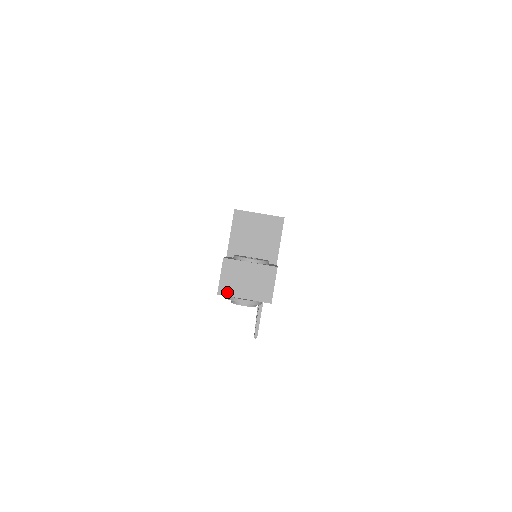
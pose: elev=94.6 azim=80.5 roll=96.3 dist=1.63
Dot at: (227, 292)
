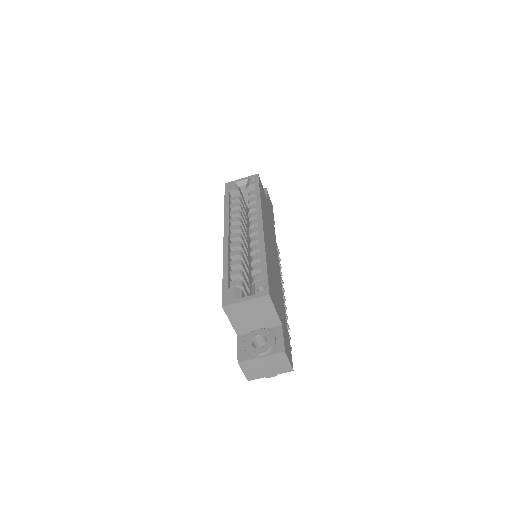
Dot at: (255, 377)
